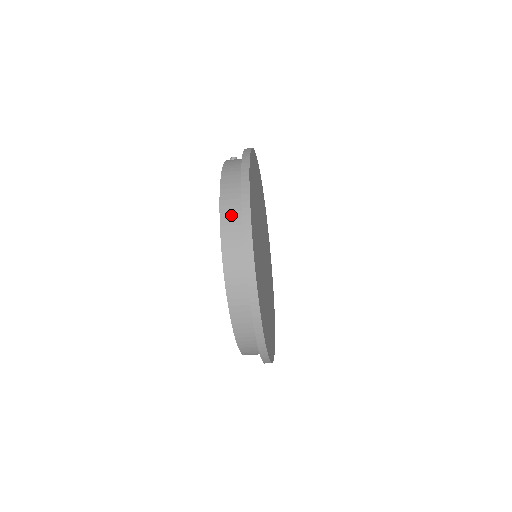
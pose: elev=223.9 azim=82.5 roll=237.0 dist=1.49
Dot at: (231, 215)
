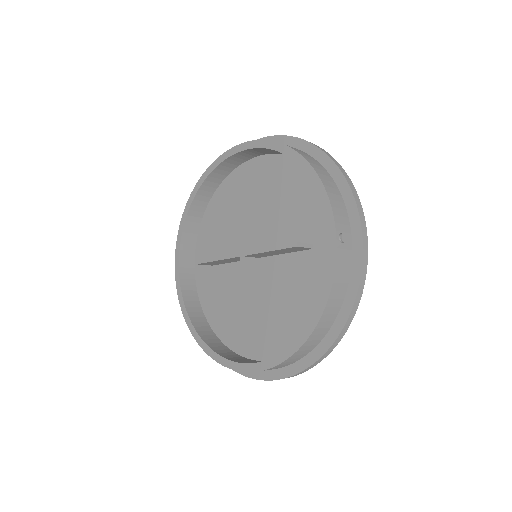
Dot at: (302, 353)
